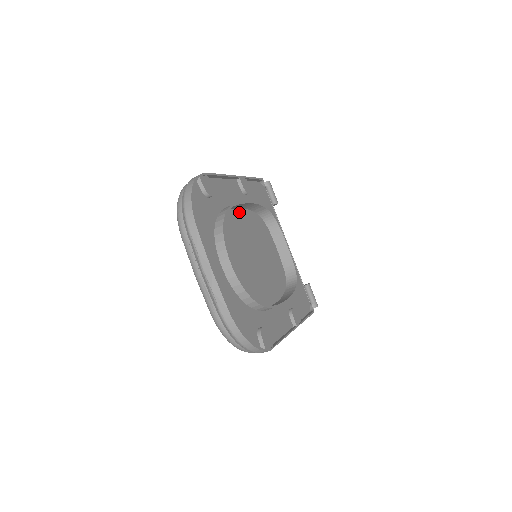
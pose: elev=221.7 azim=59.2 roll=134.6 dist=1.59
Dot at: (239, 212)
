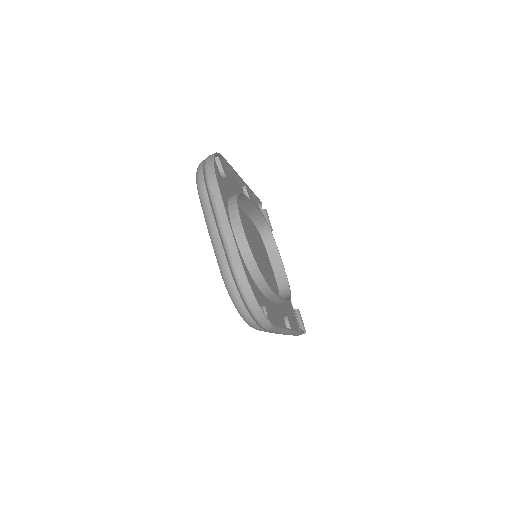
Dot at: (243, 214)
